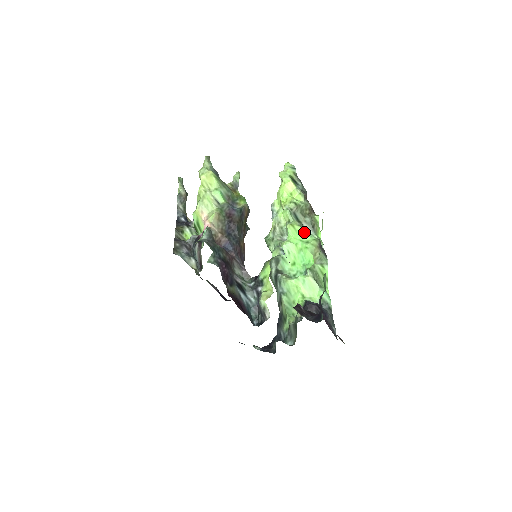
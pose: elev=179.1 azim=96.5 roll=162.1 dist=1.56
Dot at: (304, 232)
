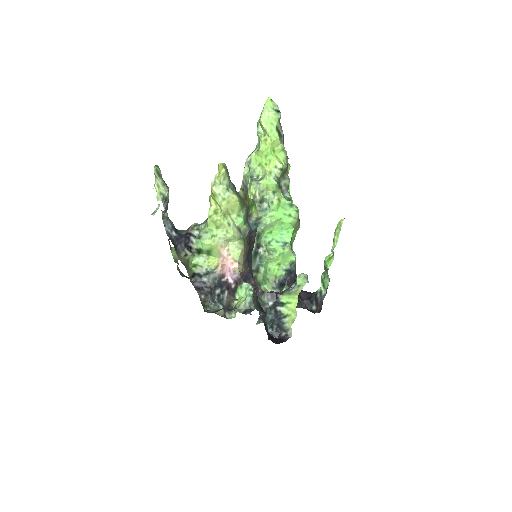
Dot at: (288, 204)
